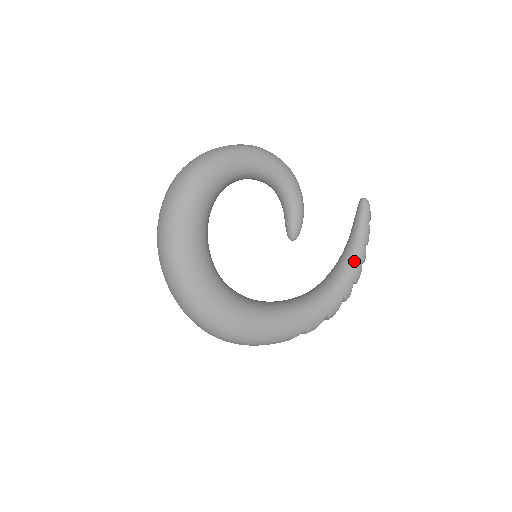
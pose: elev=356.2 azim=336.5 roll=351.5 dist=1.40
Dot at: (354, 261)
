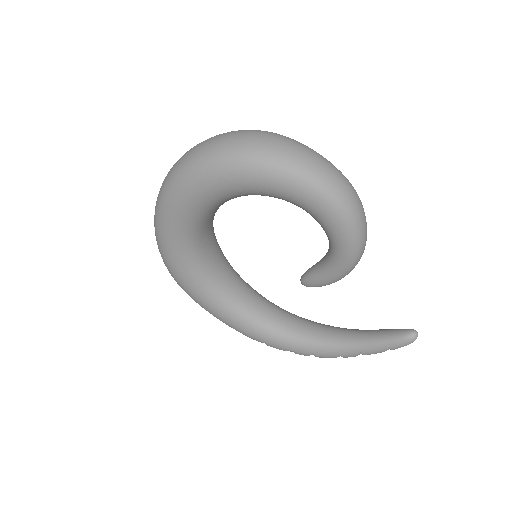
Dot at: (333, 349)
